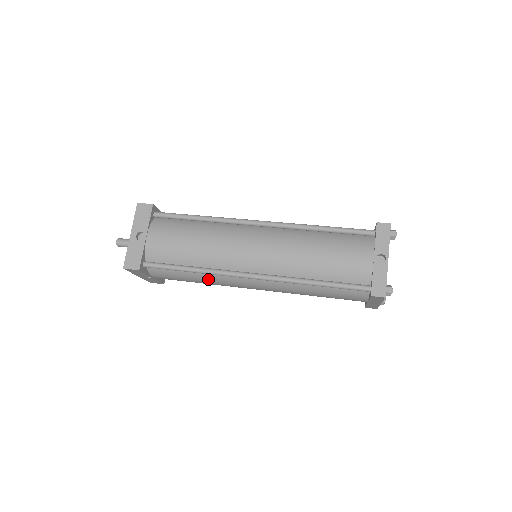
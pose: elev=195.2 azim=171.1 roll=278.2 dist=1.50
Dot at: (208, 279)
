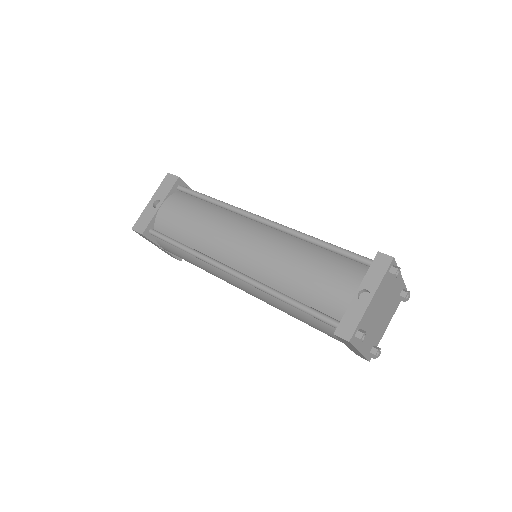
Dot at: (200, 264)
